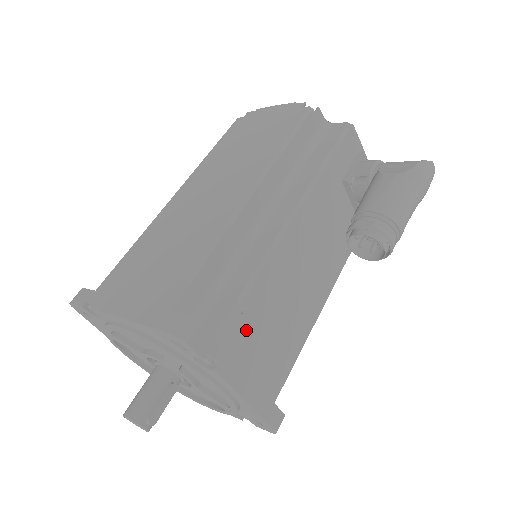
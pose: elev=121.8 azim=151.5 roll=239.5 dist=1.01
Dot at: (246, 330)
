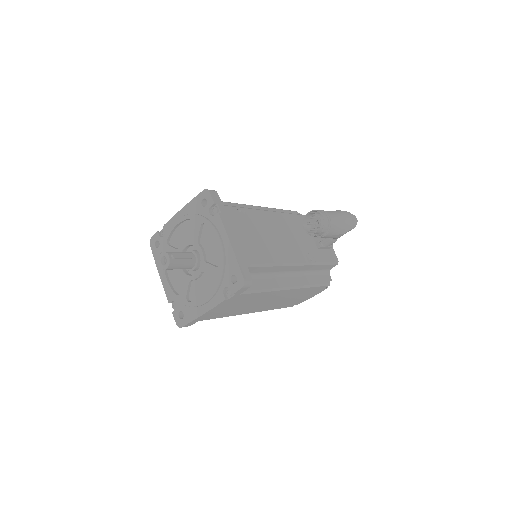
Dot at: (238, 217)
